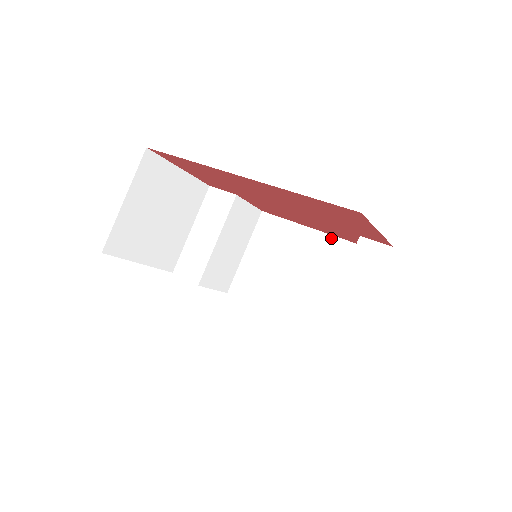
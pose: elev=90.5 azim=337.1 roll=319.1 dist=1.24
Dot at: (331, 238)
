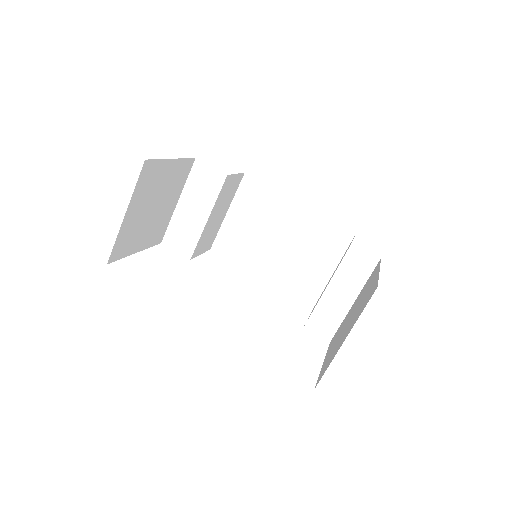
Dot at: (315, 213)
